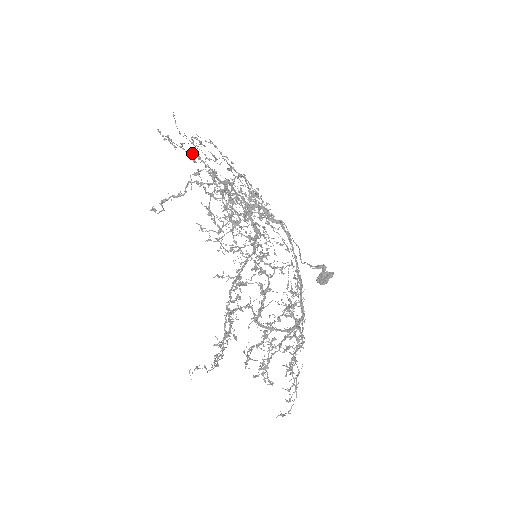
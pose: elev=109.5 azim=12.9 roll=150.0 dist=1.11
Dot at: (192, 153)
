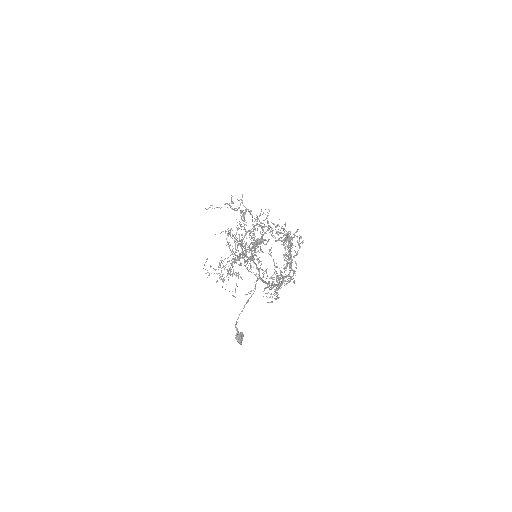
Dot at: (246, 209)
